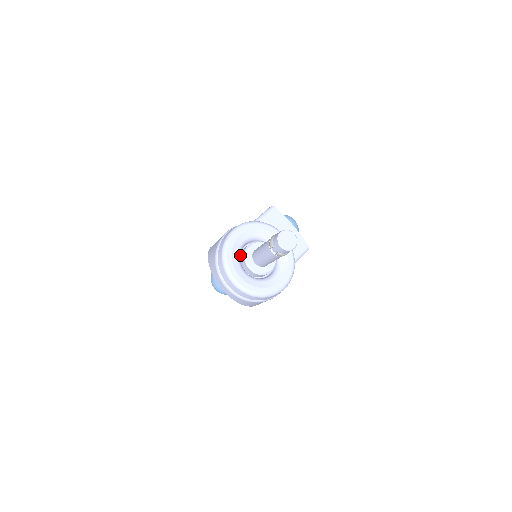
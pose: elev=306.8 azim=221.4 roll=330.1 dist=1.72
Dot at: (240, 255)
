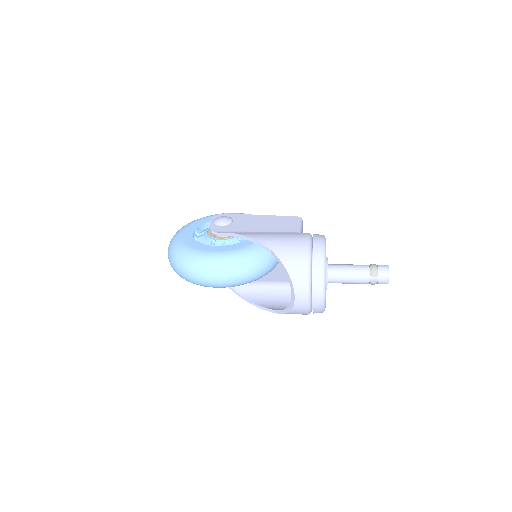
Dot at: occluded
